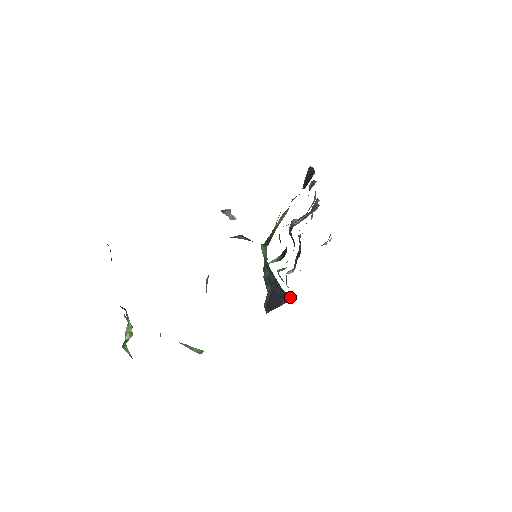
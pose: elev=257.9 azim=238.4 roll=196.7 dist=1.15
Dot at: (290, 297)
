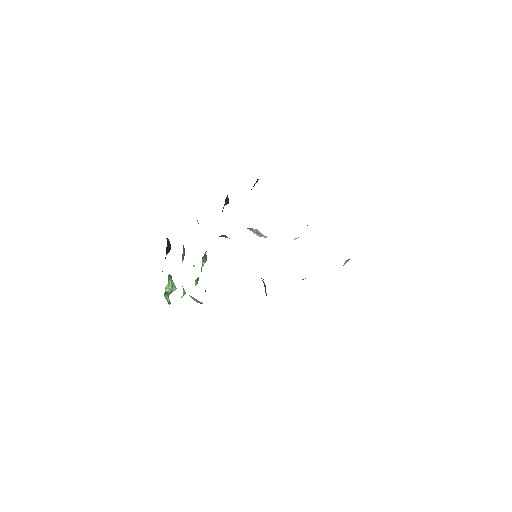
Dot at: occluded
